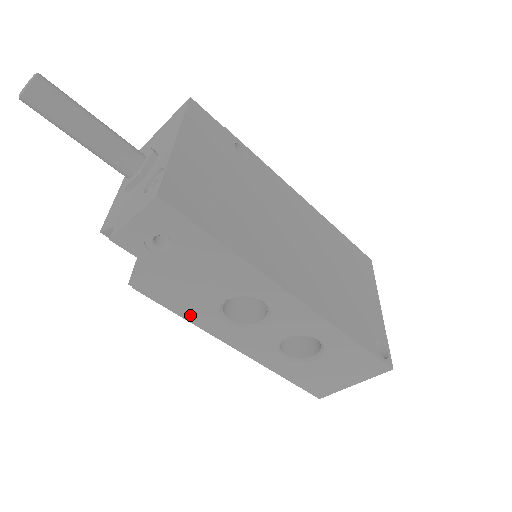
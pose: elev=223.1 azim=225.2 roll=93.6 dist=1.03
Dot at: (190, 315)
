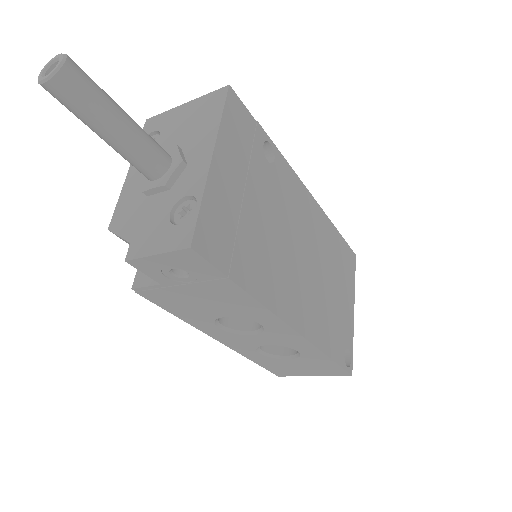
Dot at: (185, 317)
